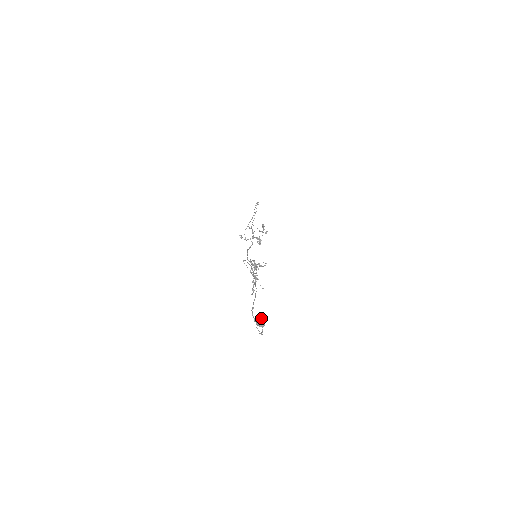
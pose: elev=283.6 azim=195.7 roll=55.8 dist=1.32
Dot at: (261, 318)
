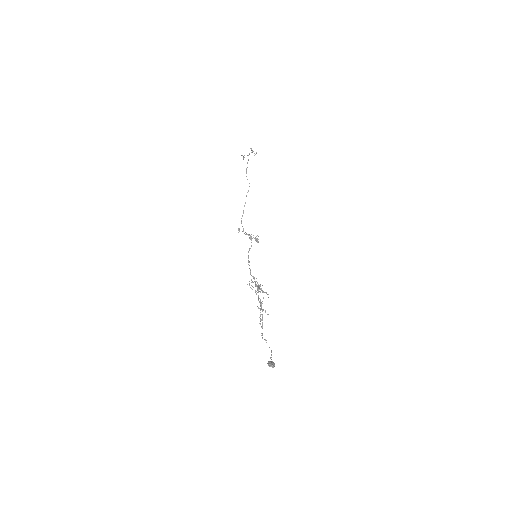
Dot at: (272, 365)
